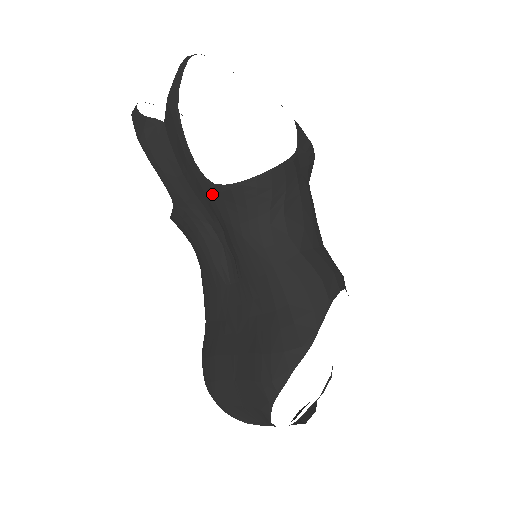
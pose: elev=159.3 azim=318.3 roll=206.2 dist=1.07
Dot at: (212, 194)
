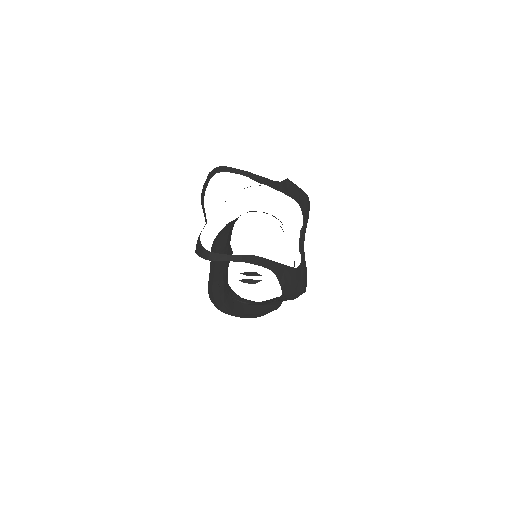
Dot at: occluded
